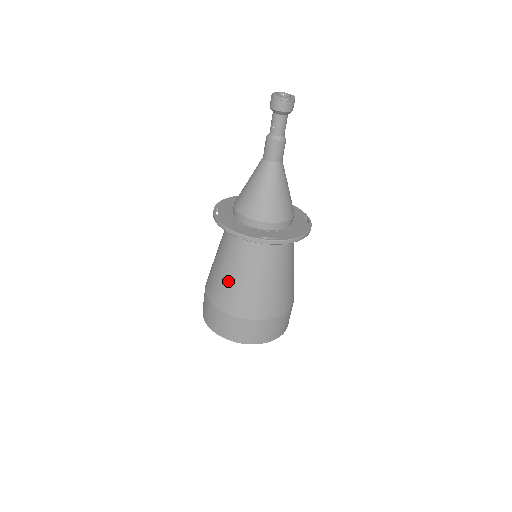
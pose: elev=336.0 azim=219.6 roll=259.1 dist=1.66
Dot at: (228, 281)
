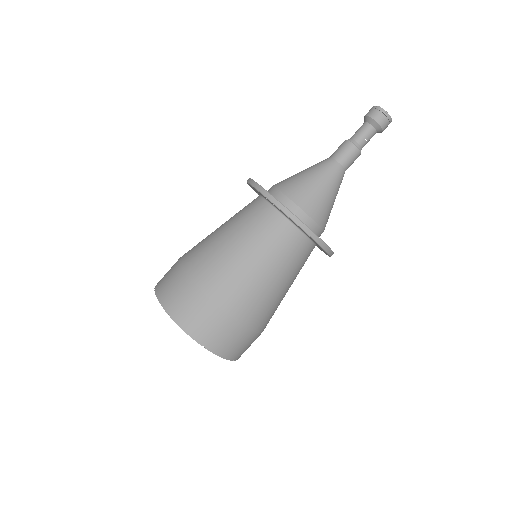
Dot at: (259, 284)
